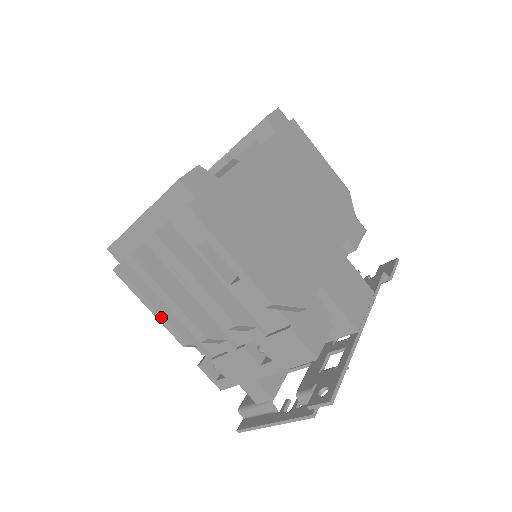
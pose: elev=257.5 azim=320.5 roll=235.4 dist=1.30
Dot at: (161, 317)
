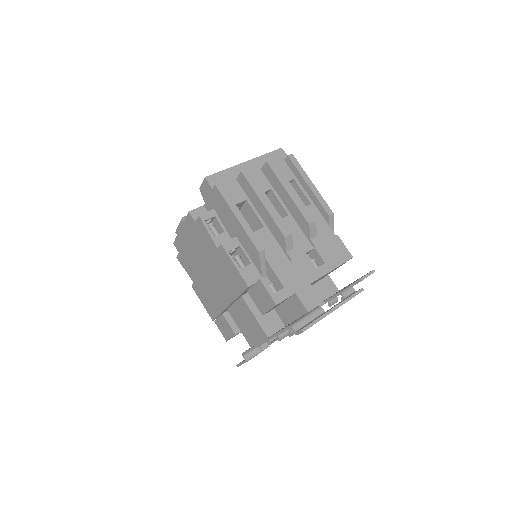
Dot at: (246, 224)
